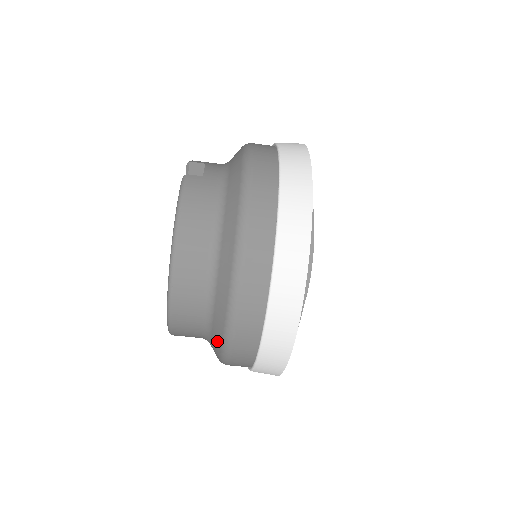
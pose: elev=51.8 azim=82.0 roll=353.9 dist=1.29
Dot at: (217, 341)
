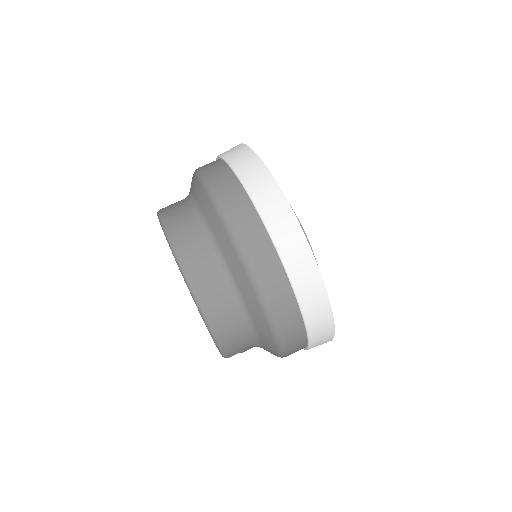
Dot at: (243, 280)
